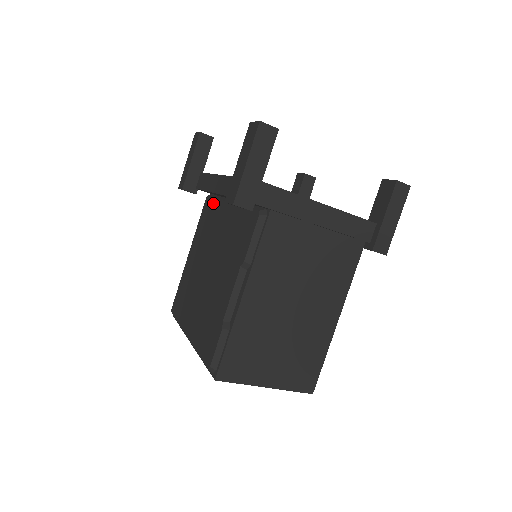
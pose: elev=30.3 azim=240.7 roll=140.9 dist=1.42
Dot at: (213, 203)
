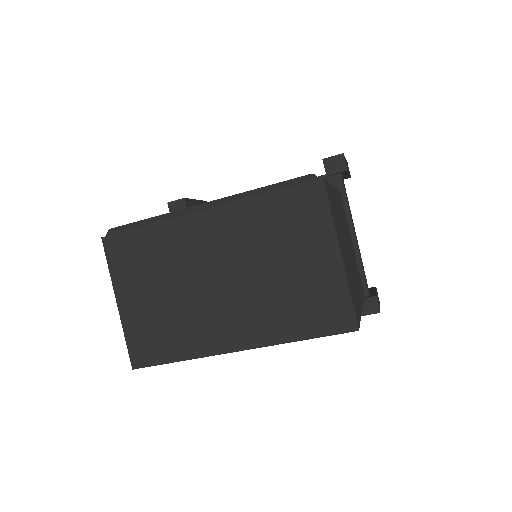
Dot at: occluded
